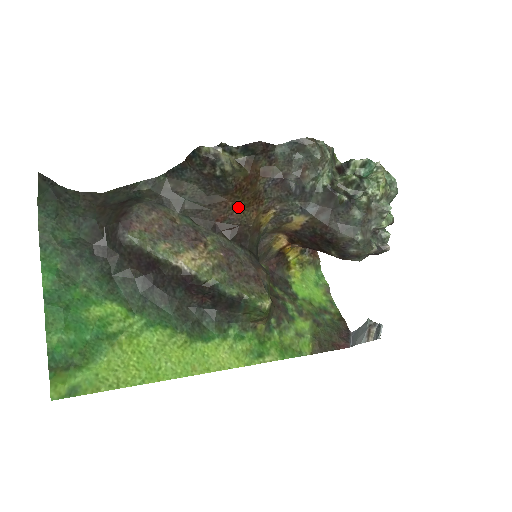
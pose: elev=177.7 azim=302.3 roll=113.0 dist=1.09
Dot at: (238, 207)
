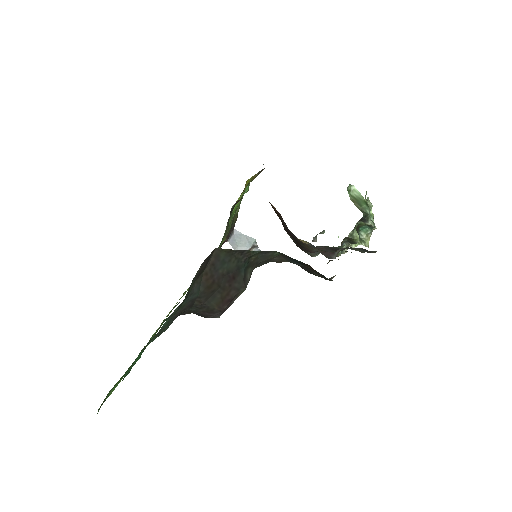
Dot at: occluded
